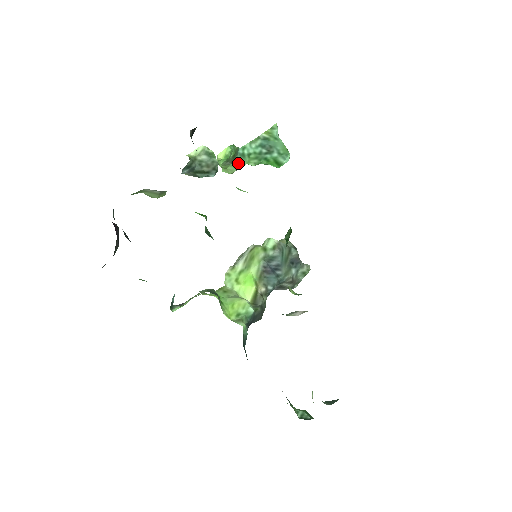
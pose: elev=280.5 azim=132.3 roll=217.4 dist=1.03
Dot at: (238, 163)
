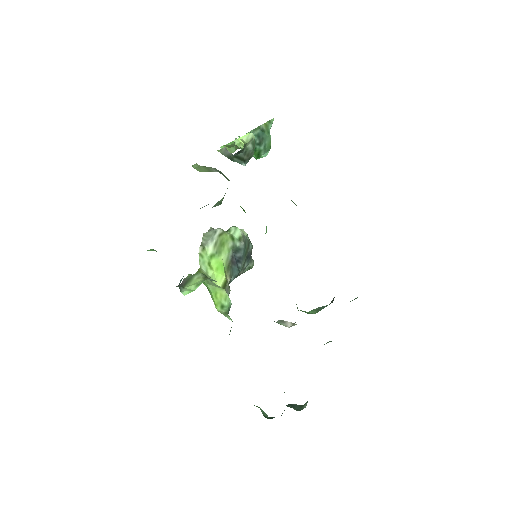
Dot at: occluded
